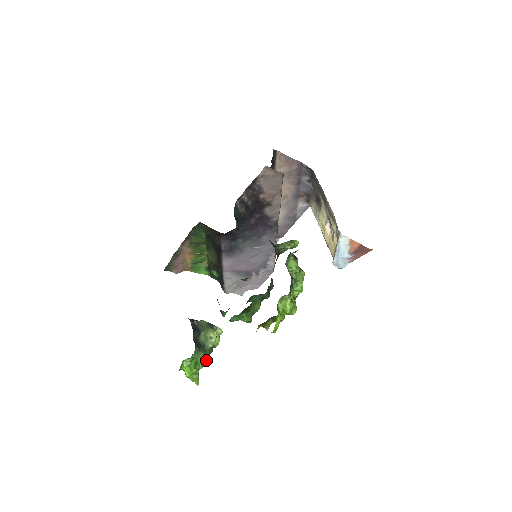
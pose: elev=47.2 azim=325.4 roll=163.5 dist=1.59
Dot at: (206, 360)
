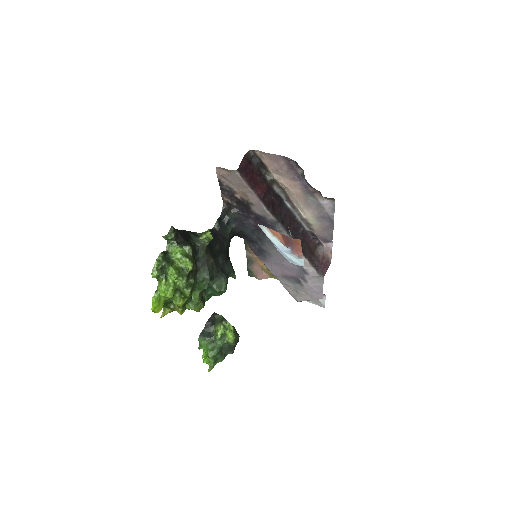
Dot at: (215, 351)
